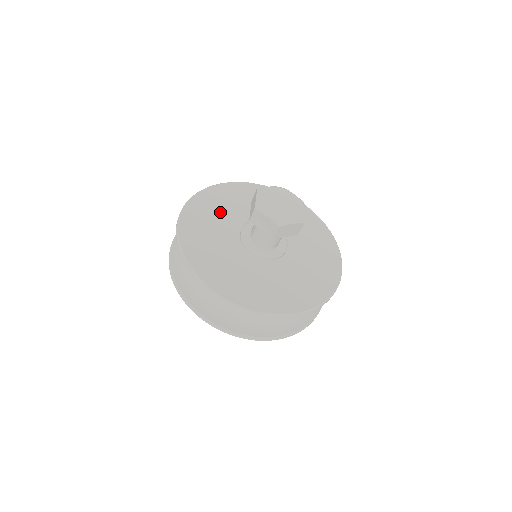
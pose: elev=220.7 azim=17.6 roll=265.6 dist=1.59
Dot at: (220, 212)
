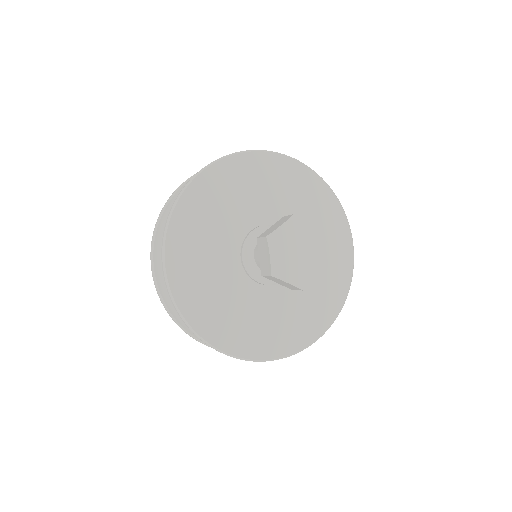
Dot at: (209, 232)
